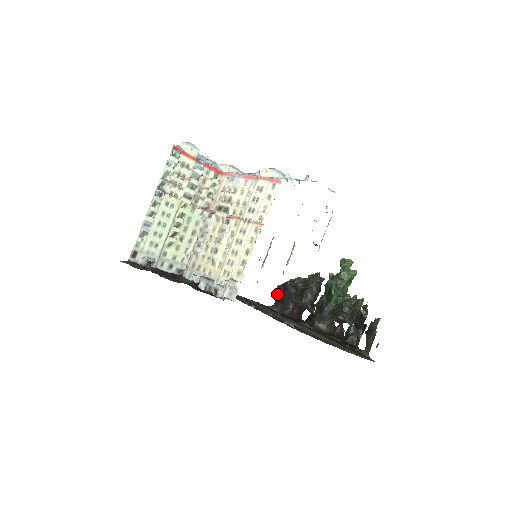
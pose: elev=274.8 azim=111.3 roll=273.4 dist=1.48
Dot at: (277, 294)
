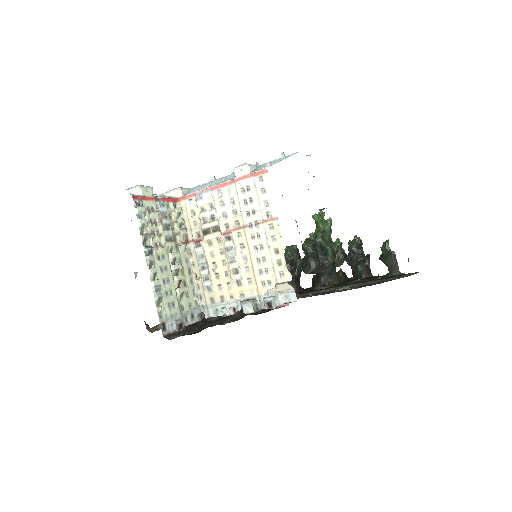
Dot at: occluded
